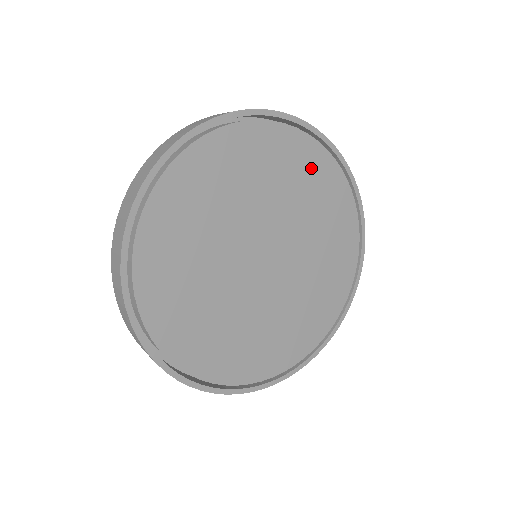
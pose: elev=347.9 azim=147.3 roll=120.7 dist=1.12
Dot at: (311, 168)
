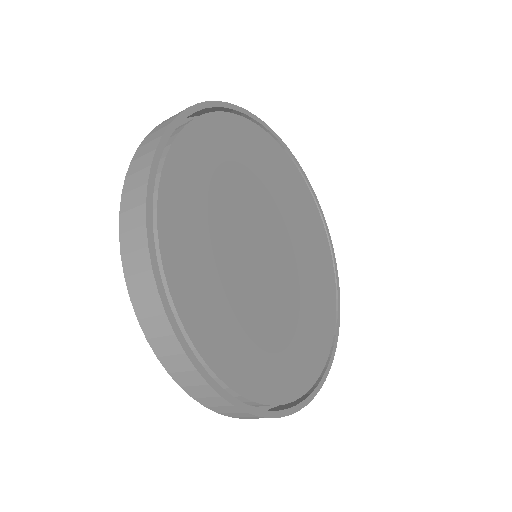
Dot at: (244, 143)
